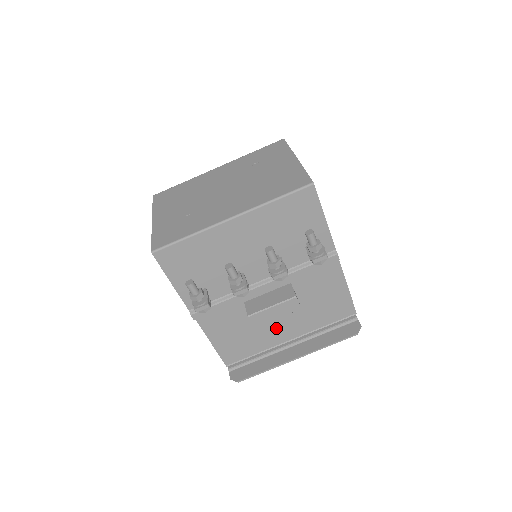
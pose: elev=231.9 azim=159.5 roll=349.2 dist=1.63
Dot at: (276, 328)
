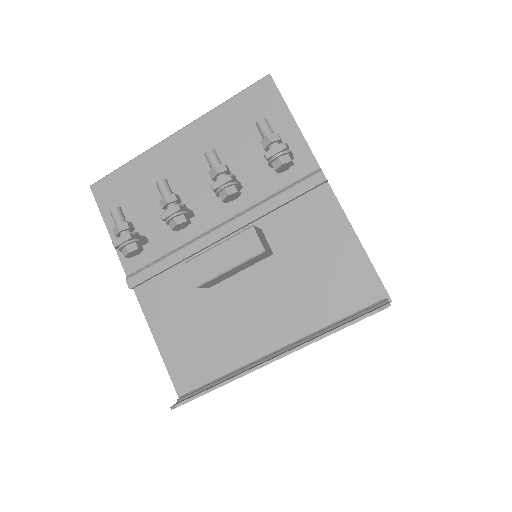
Dot at: (250, 320)
